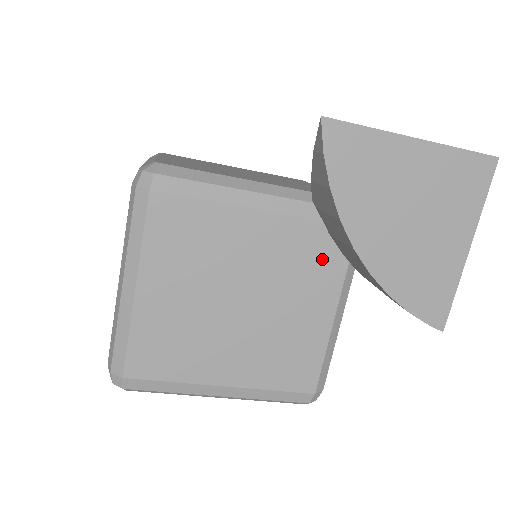
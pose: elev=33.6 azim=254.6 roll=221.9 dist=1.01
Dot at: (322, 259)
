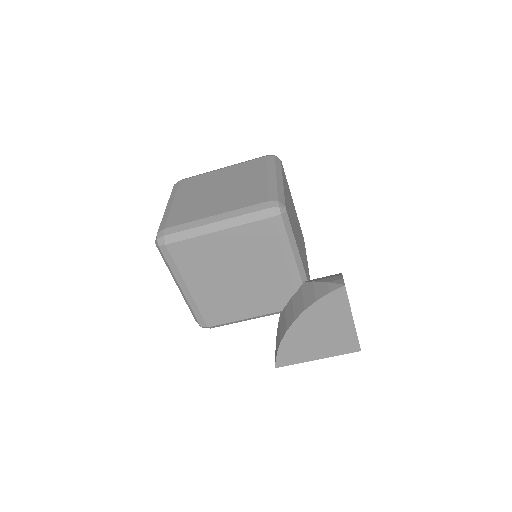
Dot at: (278, 300)
